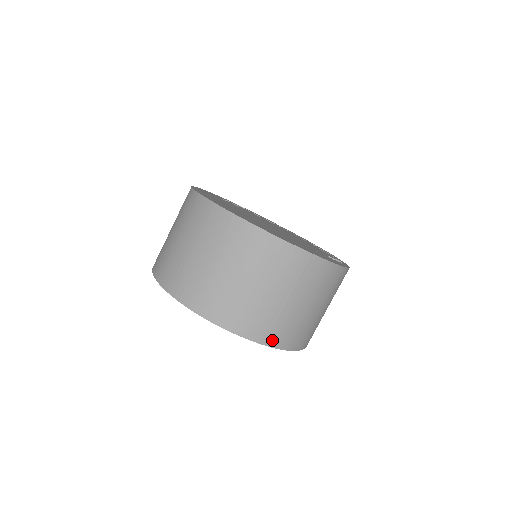
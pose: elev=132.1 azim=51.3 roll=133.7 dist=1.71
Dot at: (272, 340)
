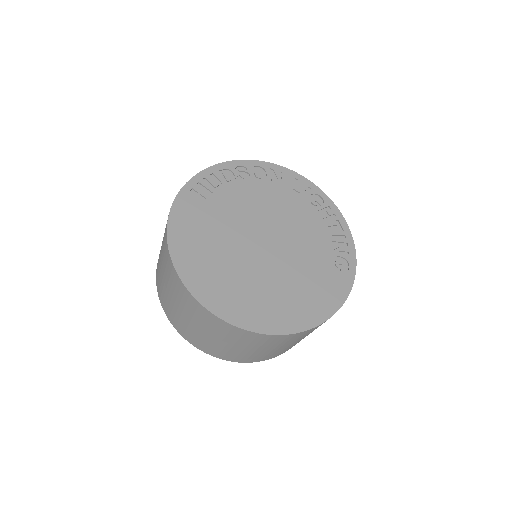
Dot at: occluded
